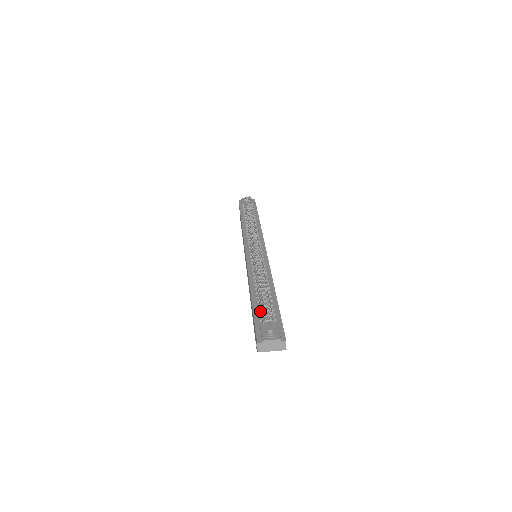
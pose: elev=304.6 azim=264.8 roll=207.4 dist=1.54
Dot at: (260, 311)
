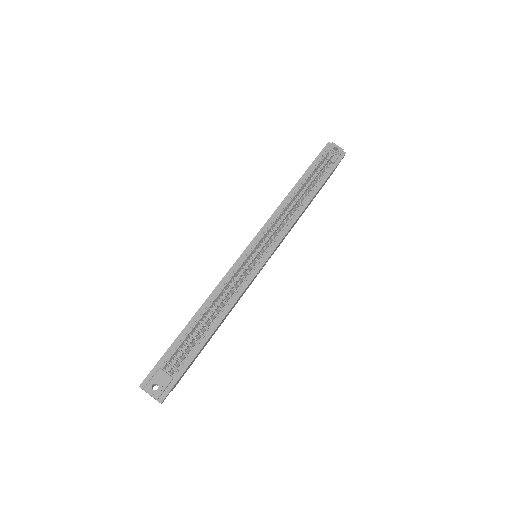
Dot at: occluded
